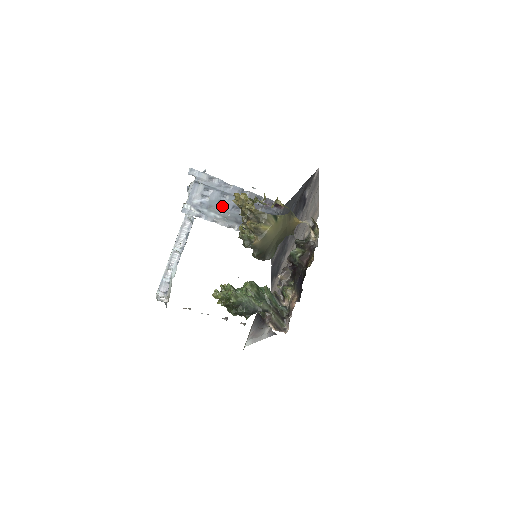
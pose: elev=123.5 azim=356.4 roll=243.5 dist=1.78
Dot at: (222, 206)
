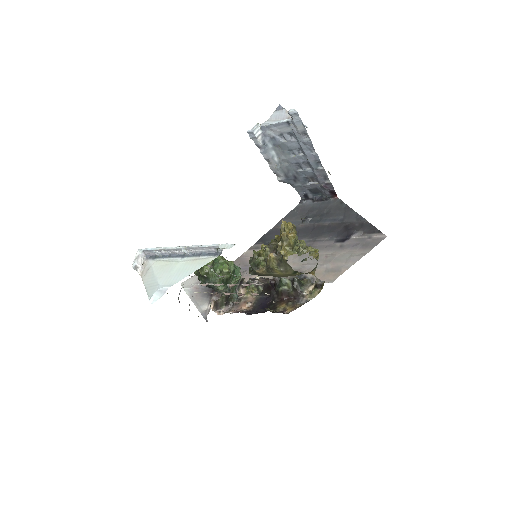
Dot at: (289, 154)
